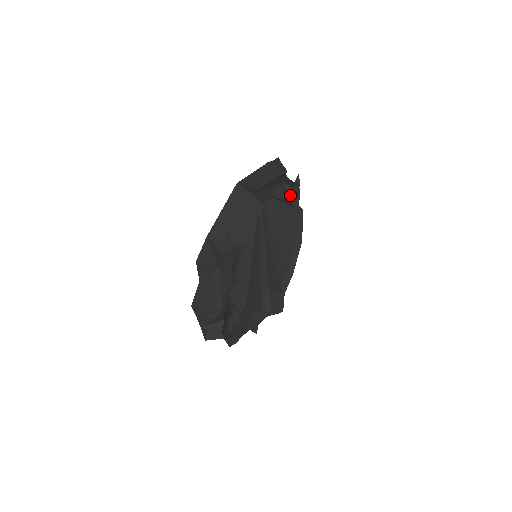
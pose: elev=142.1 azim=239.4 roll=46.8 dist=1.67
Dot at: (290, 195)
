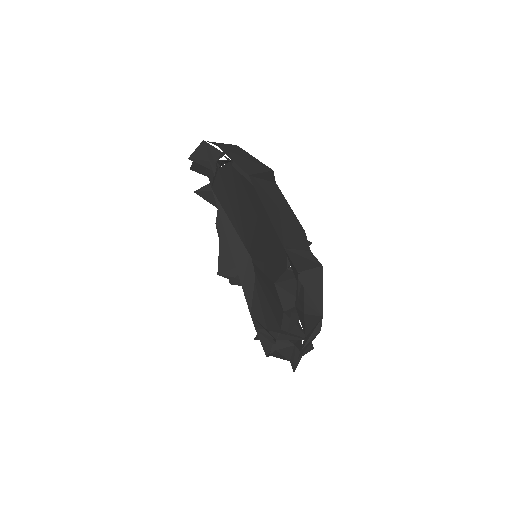
Dot at: occluded
